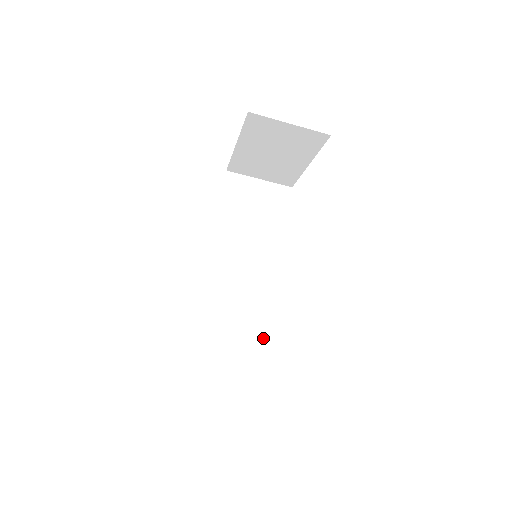
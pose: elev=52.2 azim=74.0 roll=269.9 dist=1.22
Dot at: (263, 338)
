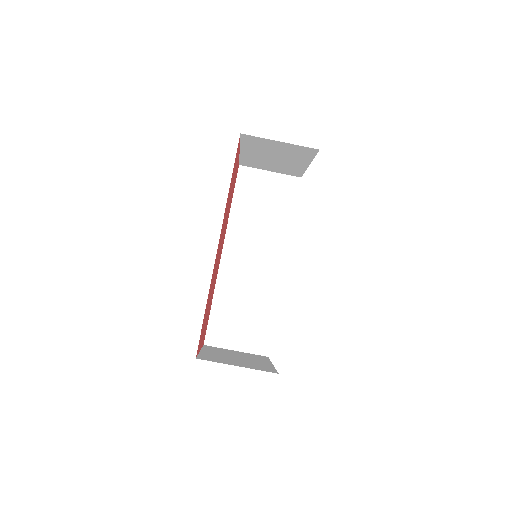
Dot at: (269, 318)
